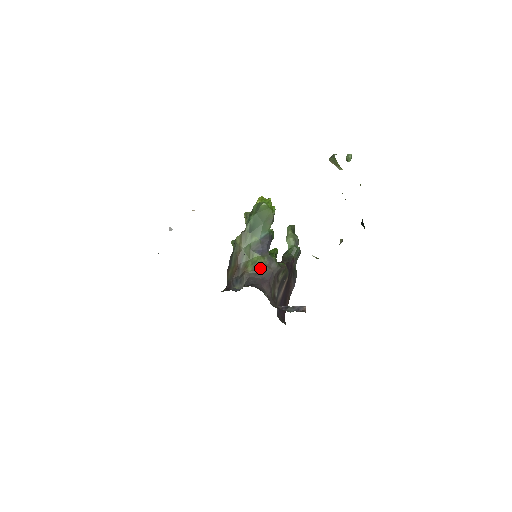
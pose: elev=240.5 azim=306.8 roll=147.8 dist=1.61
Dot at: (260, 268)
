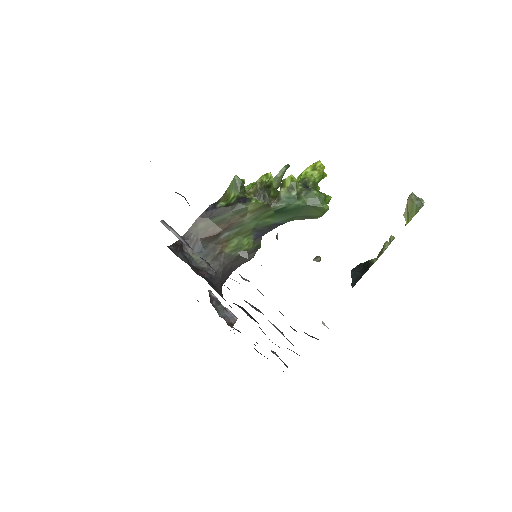
Dot at: (240, 256)
